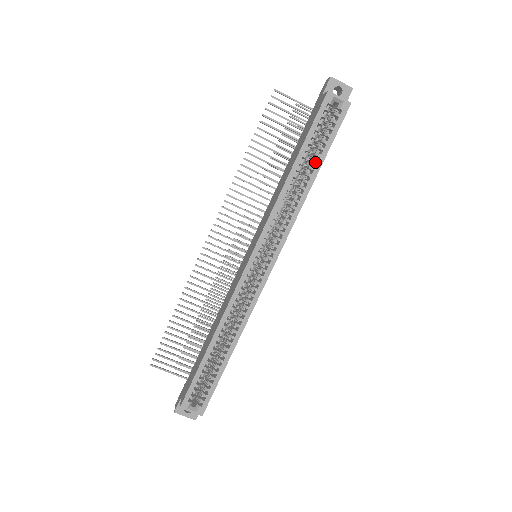
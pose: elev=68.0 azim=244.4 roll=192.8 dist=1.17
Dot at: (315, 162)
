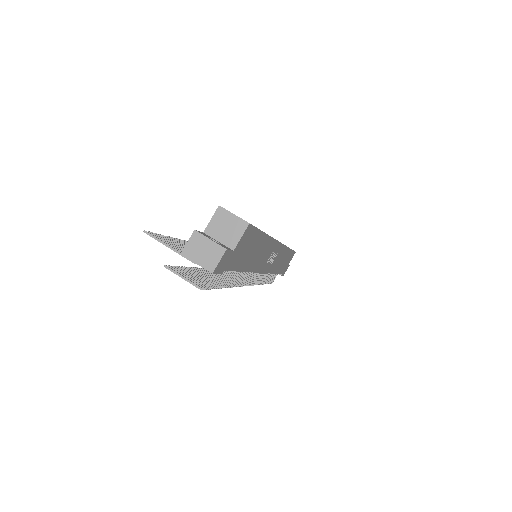
Dot at: occluded
